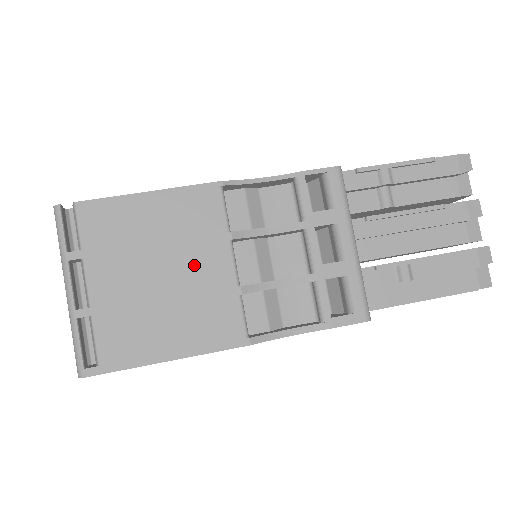
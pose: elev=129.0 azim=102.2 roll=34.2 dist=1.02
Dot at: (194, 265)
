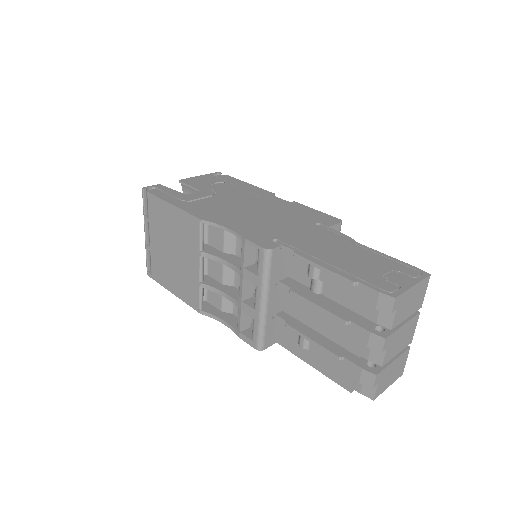
Dot at: (184, 257)
